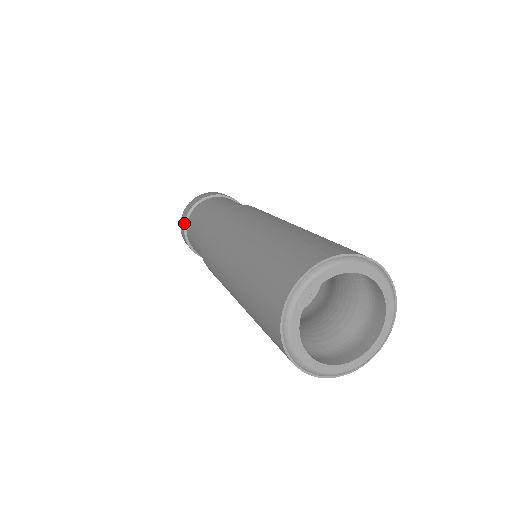
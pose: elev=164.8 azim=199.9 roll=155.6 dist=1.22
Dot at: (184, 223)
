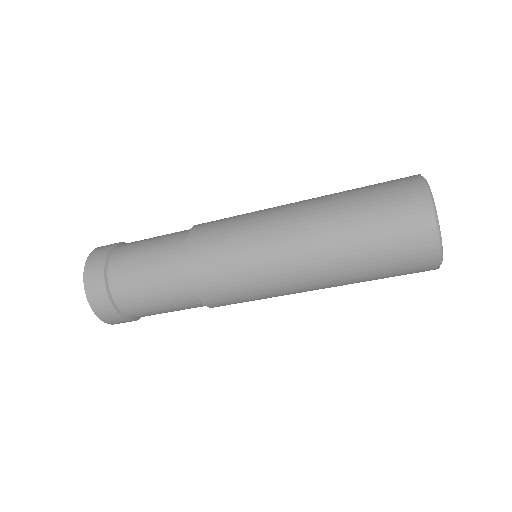
Dot at: (106, 289)
